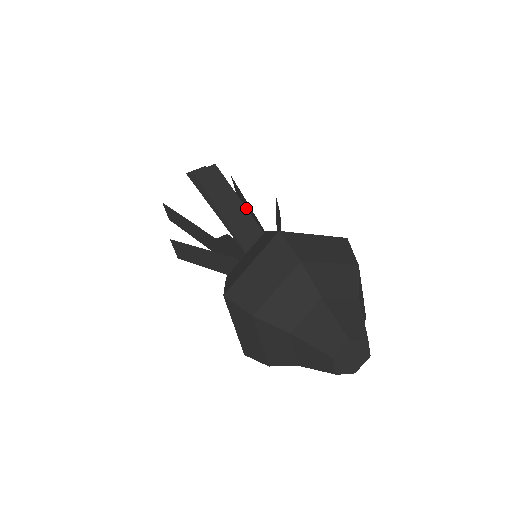
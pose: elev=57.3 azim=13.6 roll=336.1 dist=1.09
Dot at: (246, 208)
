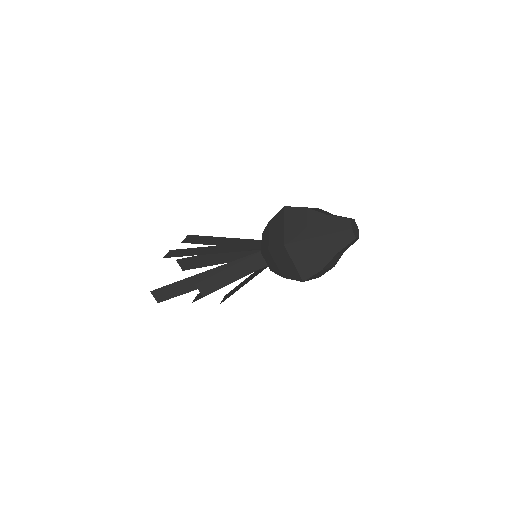
Dot at: (232, 238)
